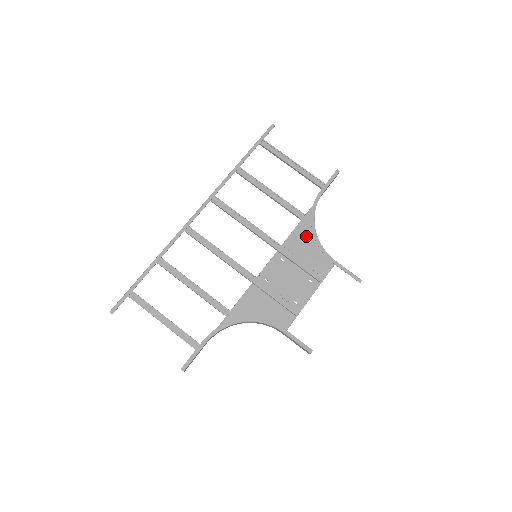
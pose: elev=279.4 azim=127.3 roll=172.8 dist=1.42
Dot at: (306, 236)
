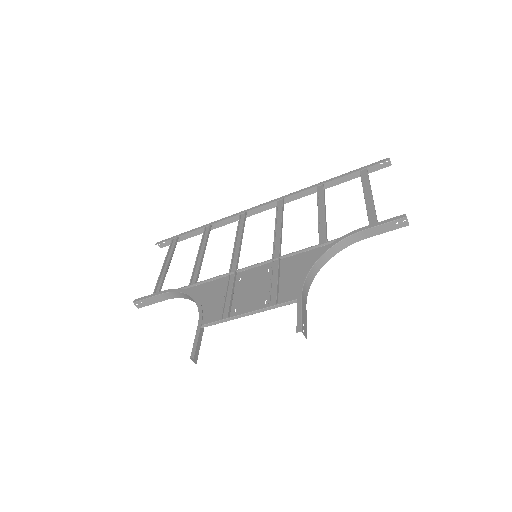
Dot at: (308, 262)
